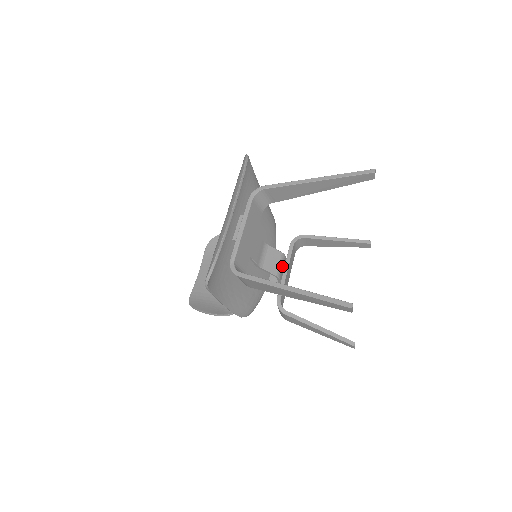
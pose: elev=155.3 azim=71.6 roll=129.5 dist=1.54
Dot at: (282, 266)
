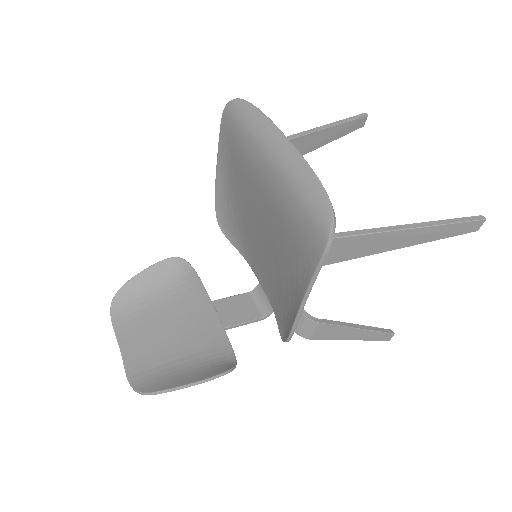
Dot at: occluded
